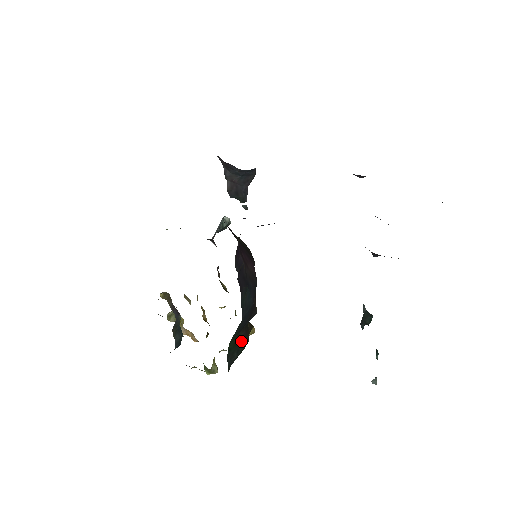
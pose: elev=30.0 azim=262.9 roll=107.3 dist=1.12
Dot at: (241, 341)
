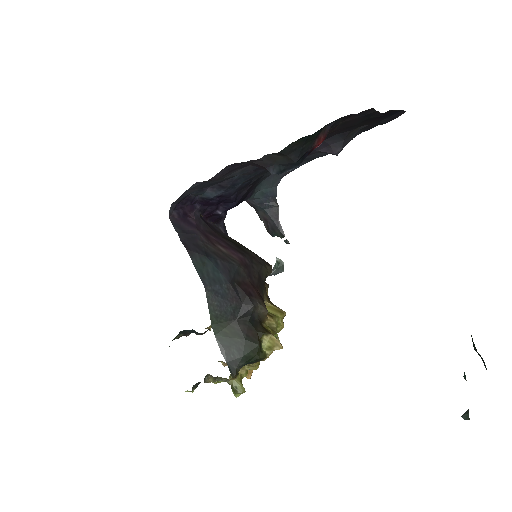
Dot at: (240, 337)
